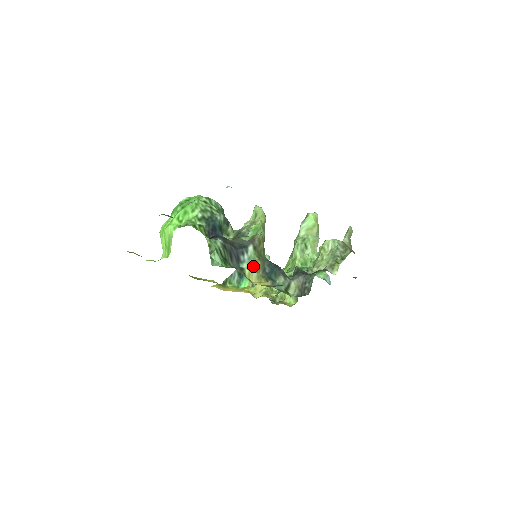
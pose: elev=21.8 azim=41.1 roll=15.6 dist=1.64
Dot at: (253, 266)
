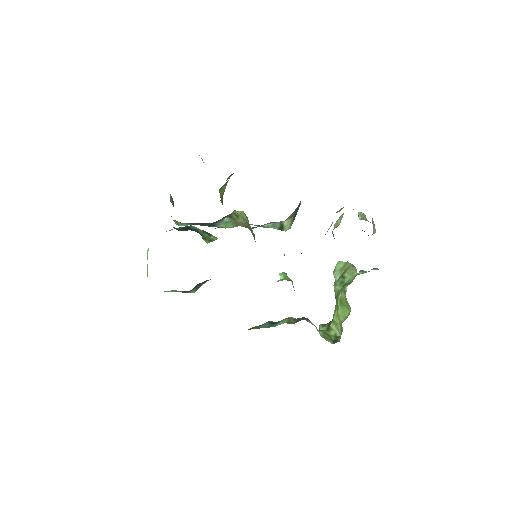
Dot at: (231, 224)
